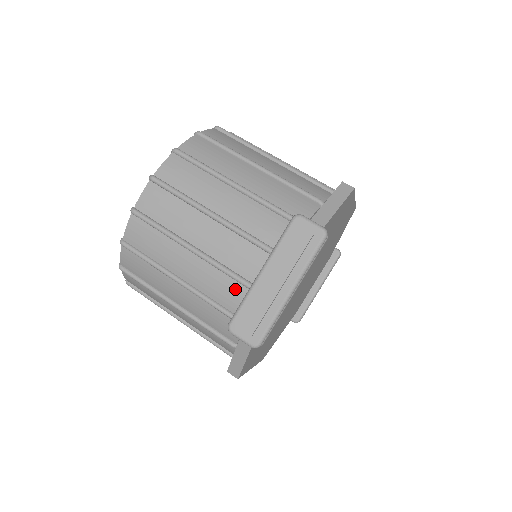
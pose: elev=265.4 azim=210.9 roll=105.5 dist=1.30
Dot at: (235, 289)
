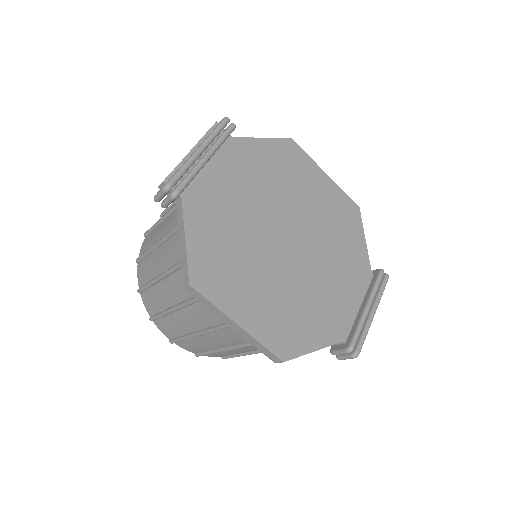
Dot at: occluded
